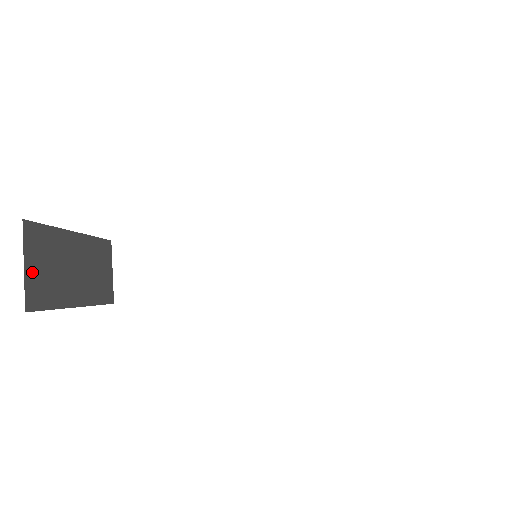
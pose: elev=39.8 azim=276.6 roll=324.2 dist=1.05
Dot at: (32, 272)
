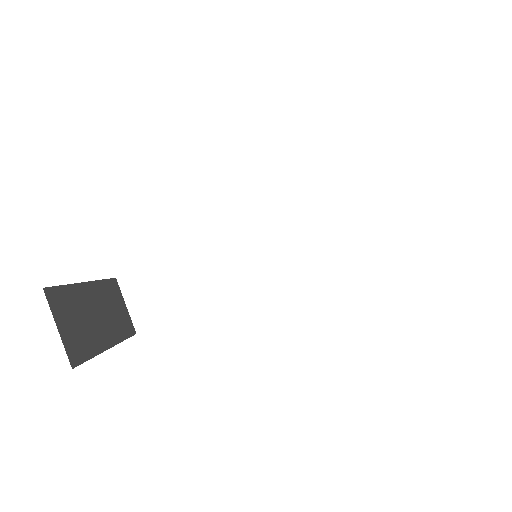
Dot at: (65, 332)
